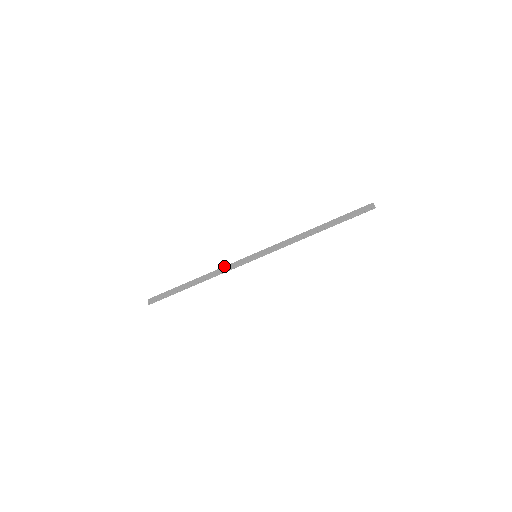
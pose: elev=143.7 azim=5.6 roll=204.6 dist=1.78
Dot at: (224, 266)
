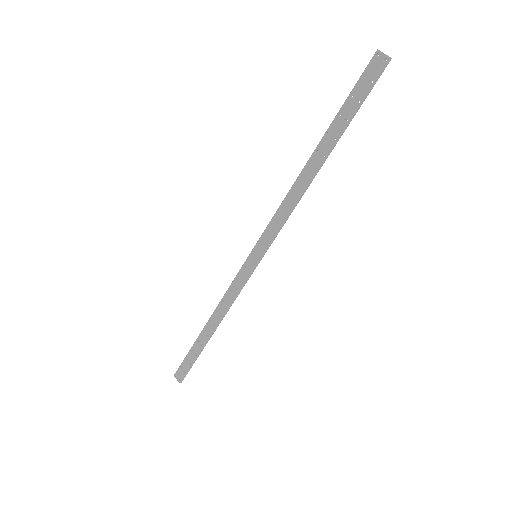
Dot at: (225, 293)
